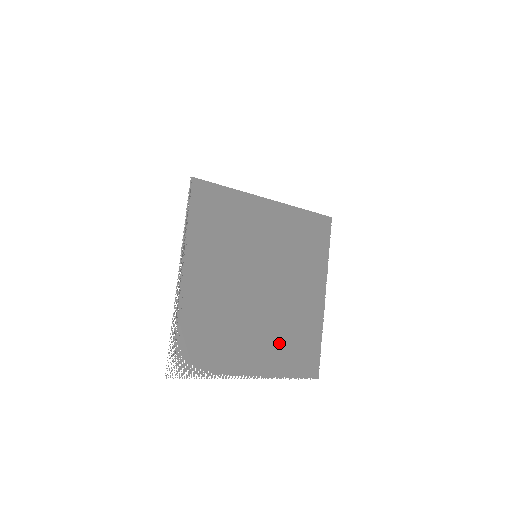
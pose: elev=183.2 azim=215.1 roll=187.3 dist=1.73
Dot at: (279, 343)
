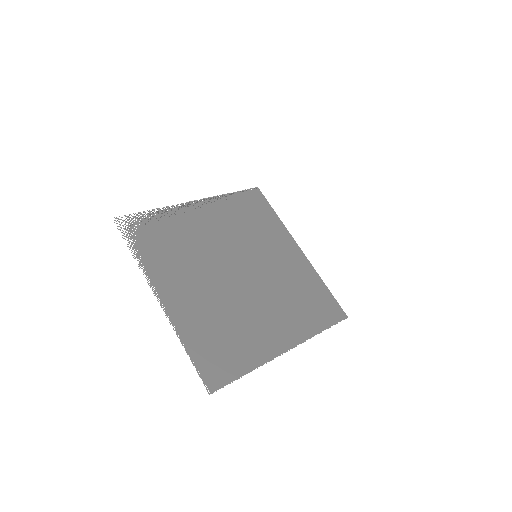
Dot at: (209, 317)
